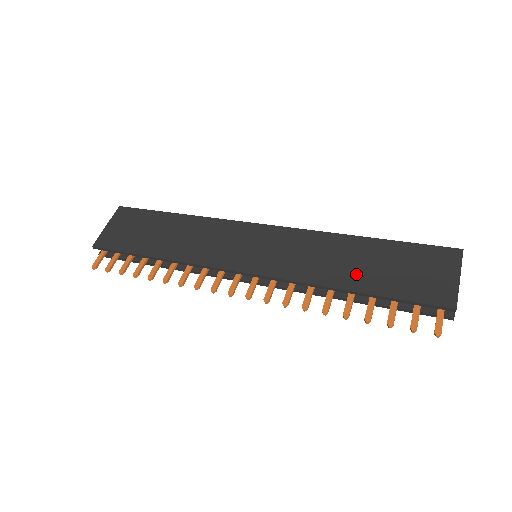
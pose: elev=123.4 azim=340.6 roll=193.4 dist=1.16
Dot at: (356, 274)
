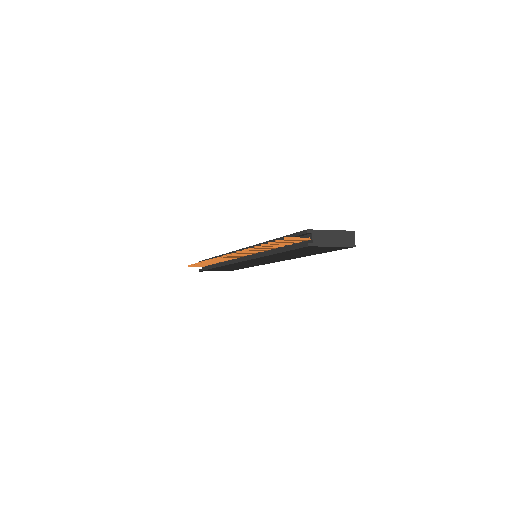
Dot at: occluded
